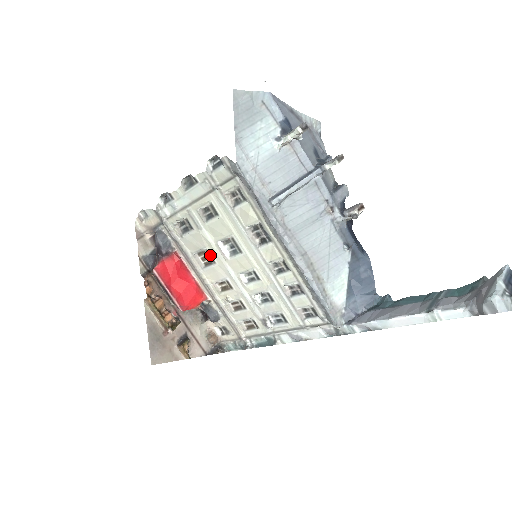
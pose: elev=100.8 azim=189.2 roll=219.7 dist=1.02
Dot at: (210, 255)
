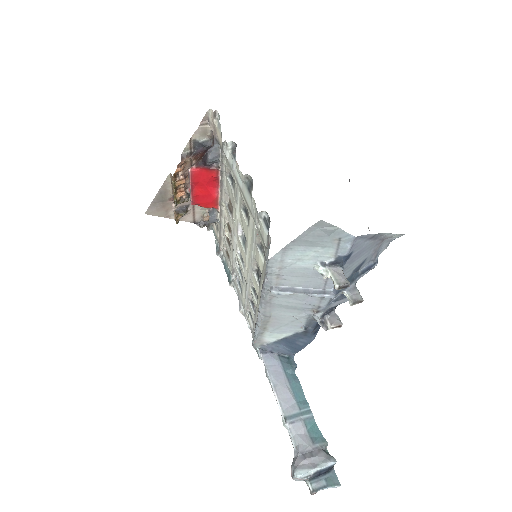
Dot at: (232, 213)
